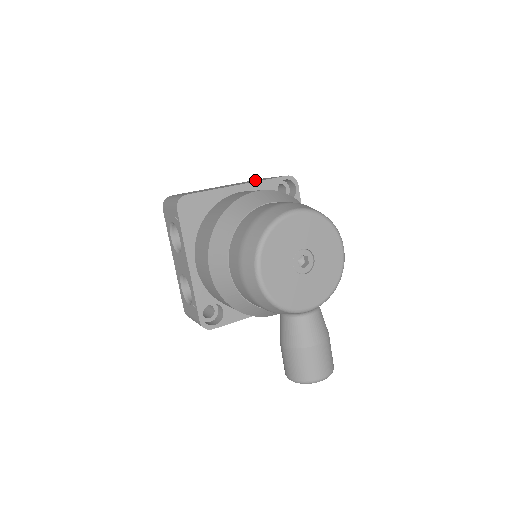
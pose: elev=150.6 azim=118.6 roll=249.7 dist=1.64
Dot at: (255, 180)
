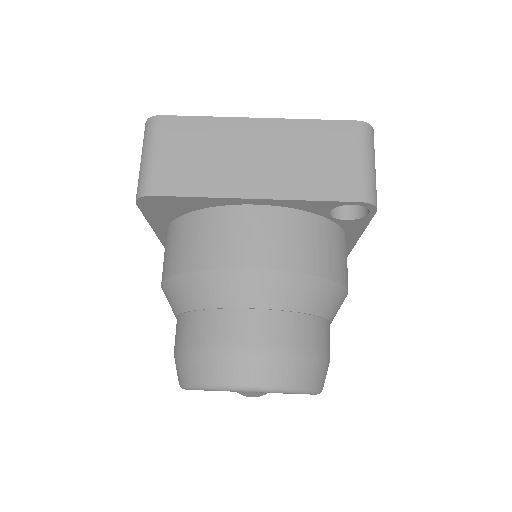
Dot at: (318, 149)
